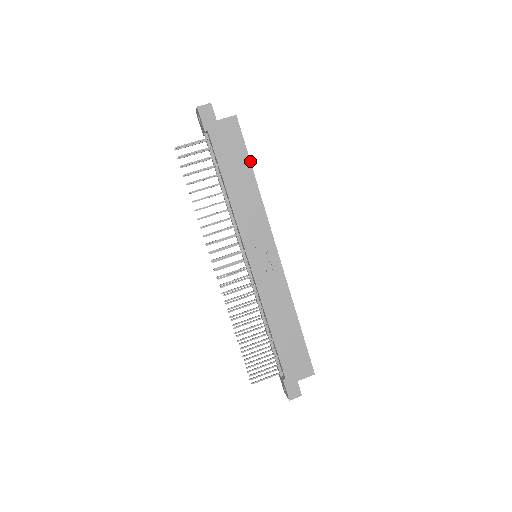
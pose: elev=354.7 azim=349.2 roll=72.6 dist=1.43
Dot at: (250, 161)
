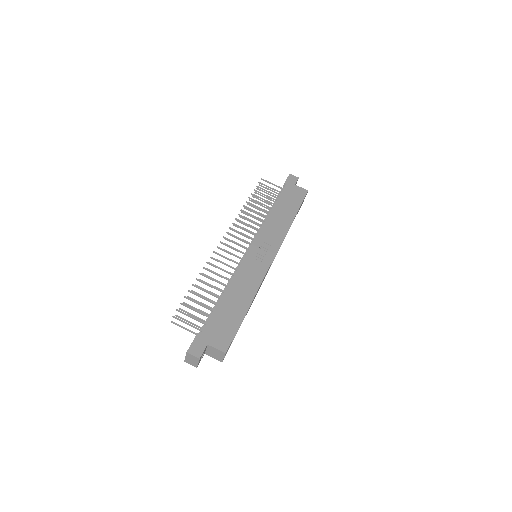
Dot at: occluded
